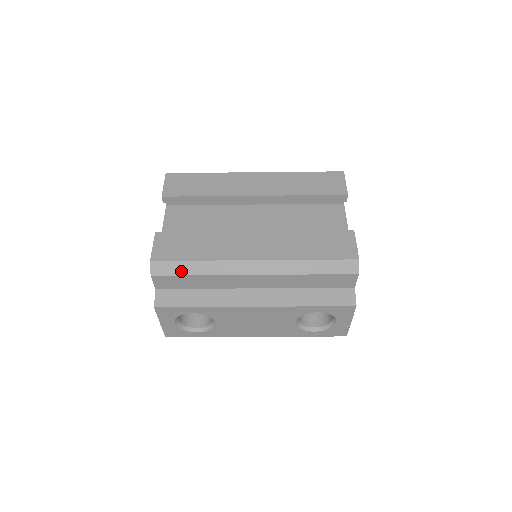
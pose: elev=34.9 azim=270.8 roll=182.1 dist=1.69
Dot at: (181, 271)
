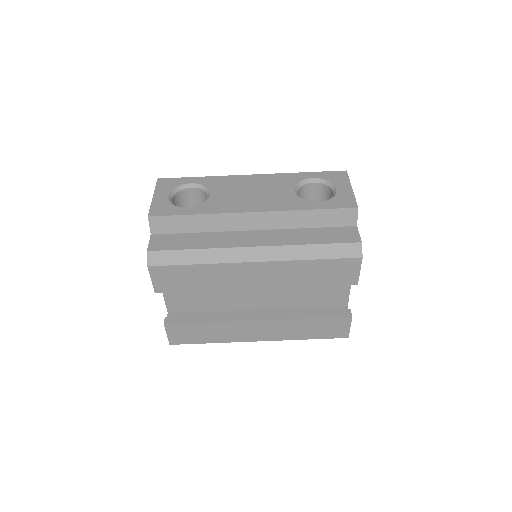
Dot at: occluded
